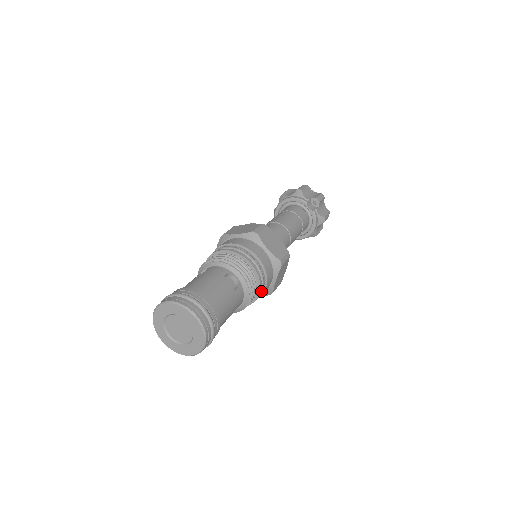
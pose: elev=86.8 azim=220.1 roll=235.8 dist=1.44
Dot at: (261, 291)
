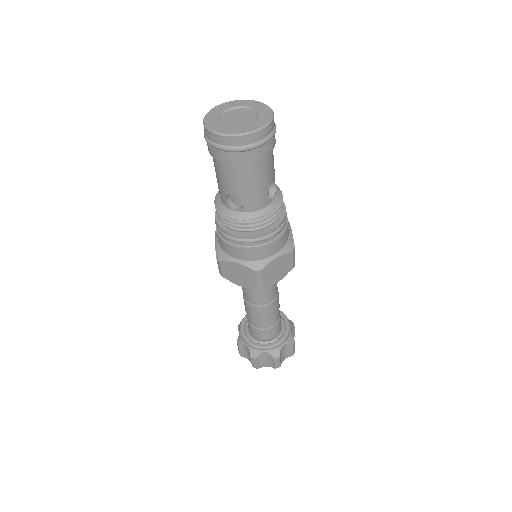
Dot at: (286, 212)
